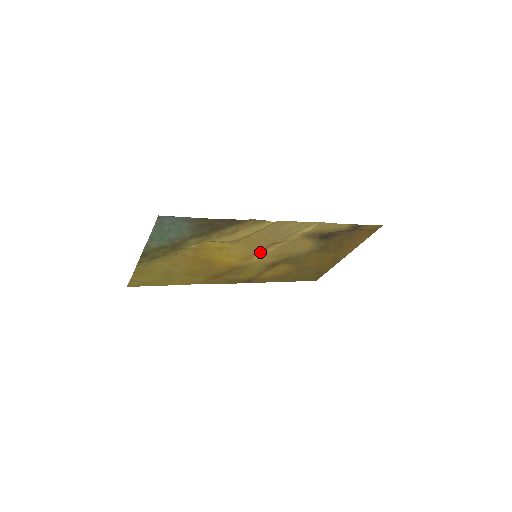
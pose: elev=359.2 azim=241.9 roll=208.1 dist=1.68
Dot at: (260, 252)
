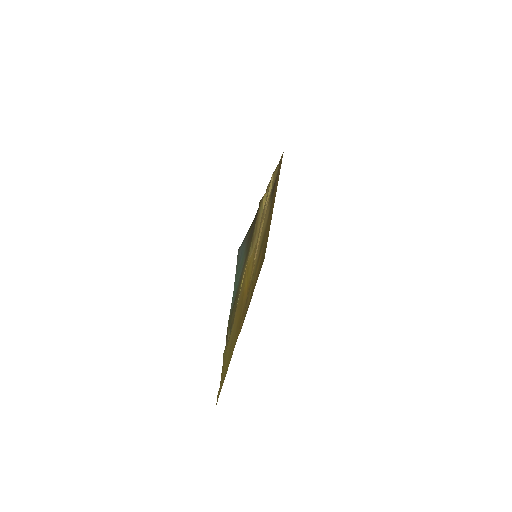
Dot at: occluded
